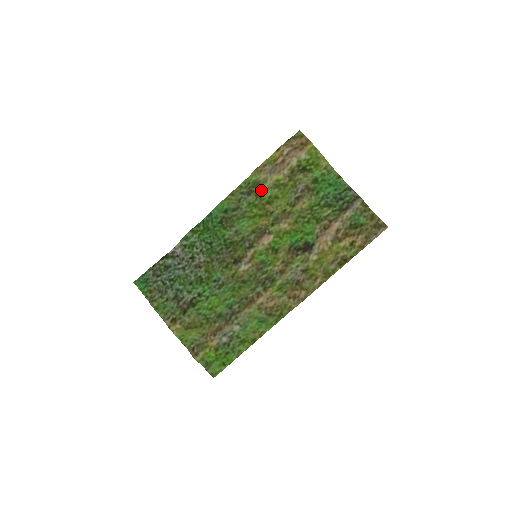
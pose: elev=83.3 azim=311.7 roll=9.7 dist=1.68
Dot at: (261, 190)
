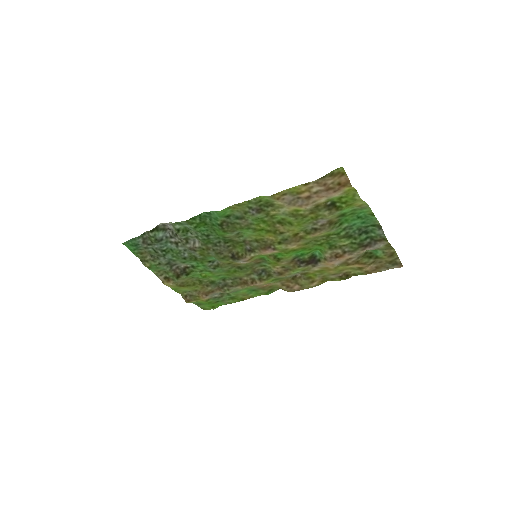
Dot at: (274, 211)
